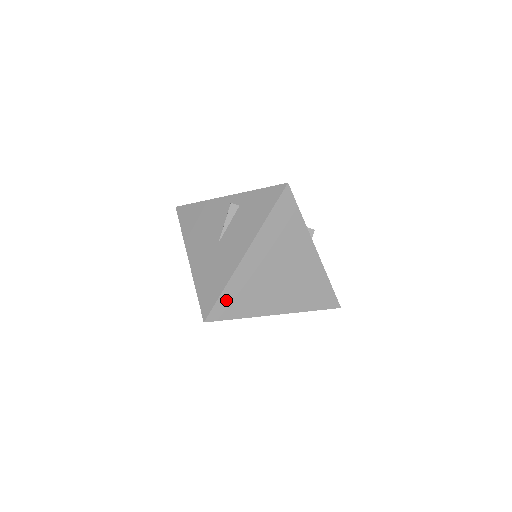
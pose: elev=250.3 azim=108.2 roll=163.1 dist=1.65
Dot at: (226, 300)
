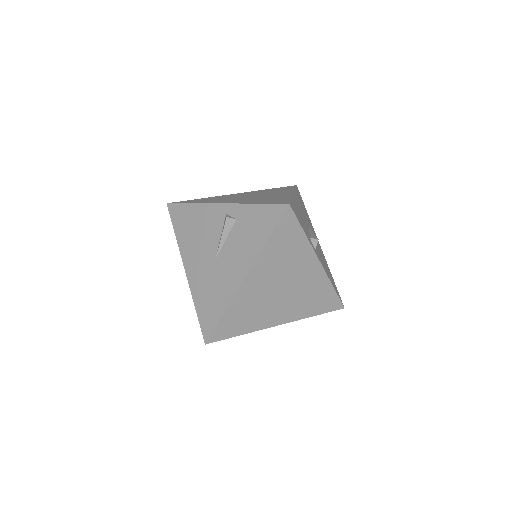
Dot at: (227, 322)
